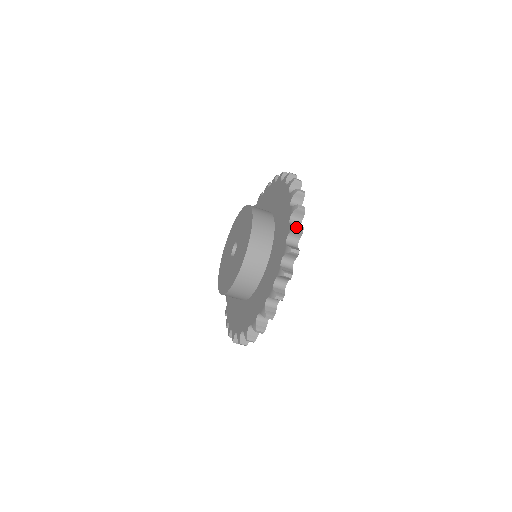
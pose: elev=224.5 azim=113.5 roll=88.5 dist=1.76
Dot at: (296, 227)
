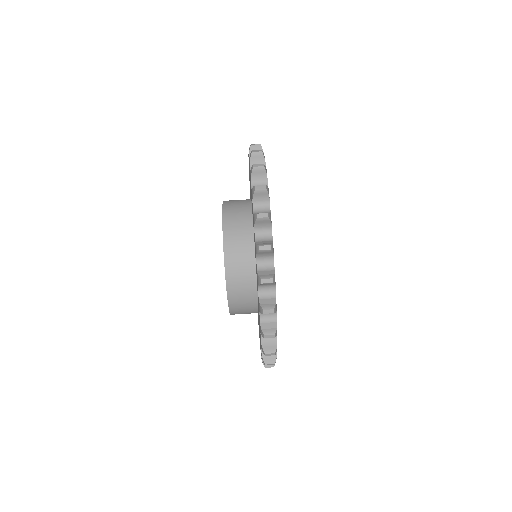
Dot at: occluded
